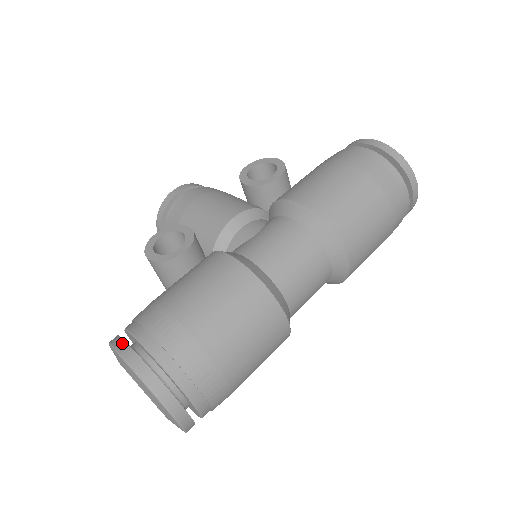
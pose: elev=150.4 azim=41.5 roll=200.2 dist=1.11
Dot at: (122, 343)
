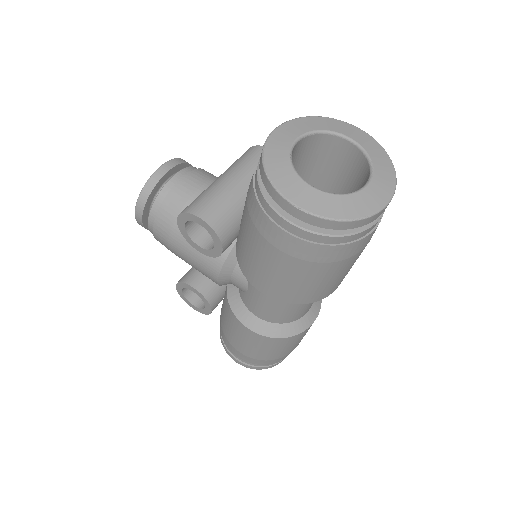
Dot at: (230, 356)
